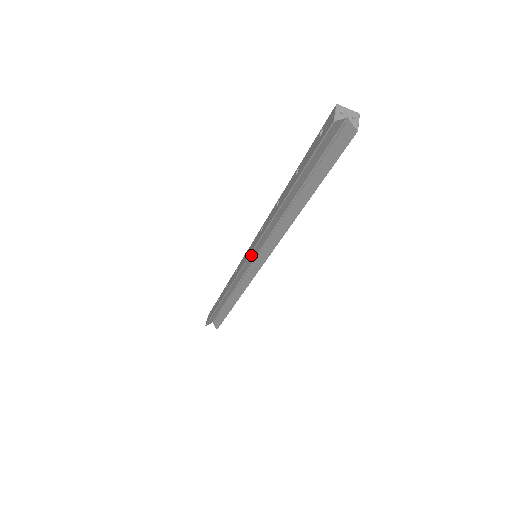
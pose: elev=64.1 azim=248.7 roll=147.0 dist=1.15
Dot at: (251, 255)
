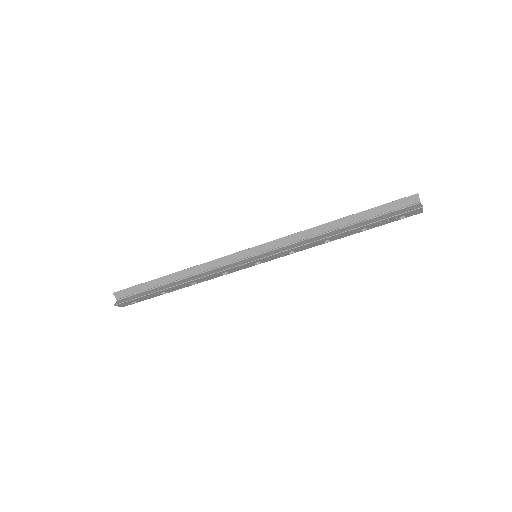
Dot at: (261, 246)
